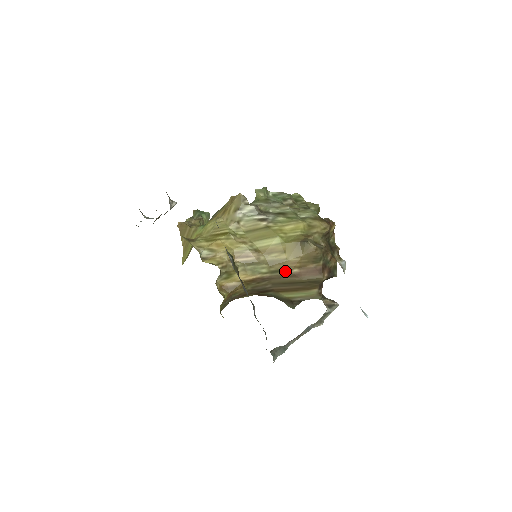
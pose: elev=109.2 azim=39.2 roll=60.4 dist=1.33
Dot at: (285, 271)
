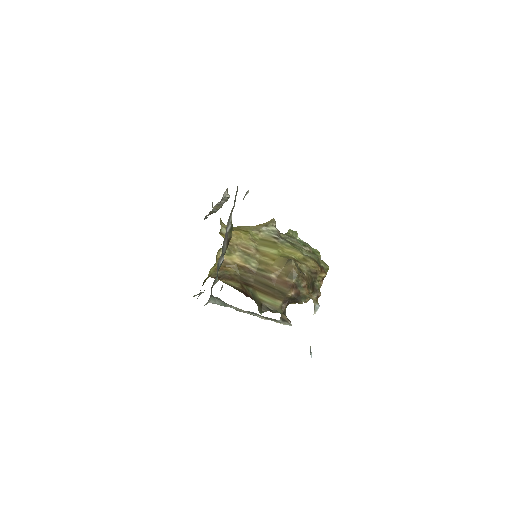
Dot at: (266, 273)
